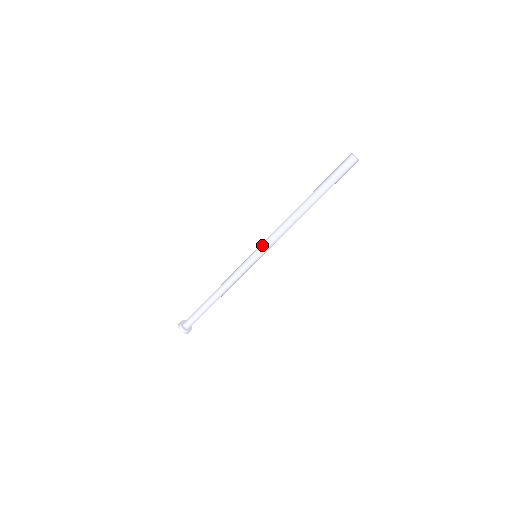
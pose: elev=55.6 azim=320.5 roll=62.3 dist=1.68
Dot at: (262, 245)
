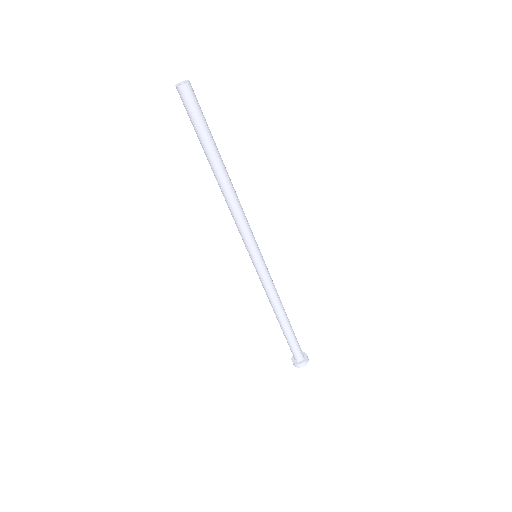
Dot at: (246, 245)
